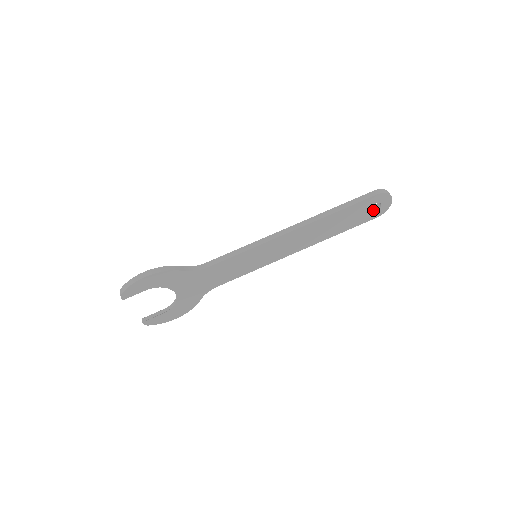
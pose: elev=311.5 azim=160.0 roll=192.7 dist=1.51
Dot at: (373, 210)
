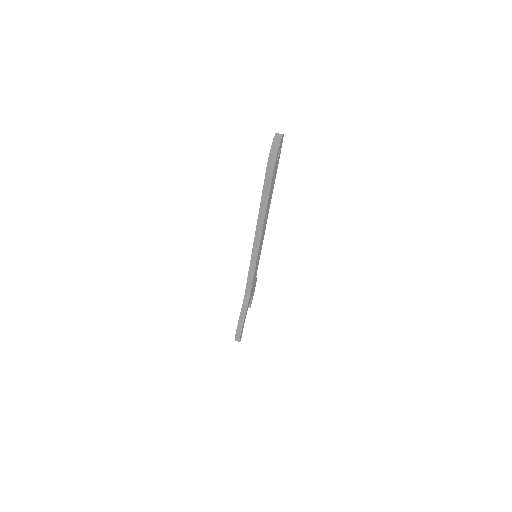
Dot at: (278, 157)
